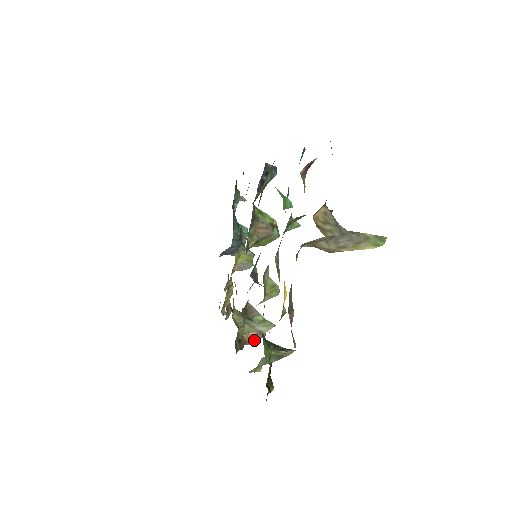
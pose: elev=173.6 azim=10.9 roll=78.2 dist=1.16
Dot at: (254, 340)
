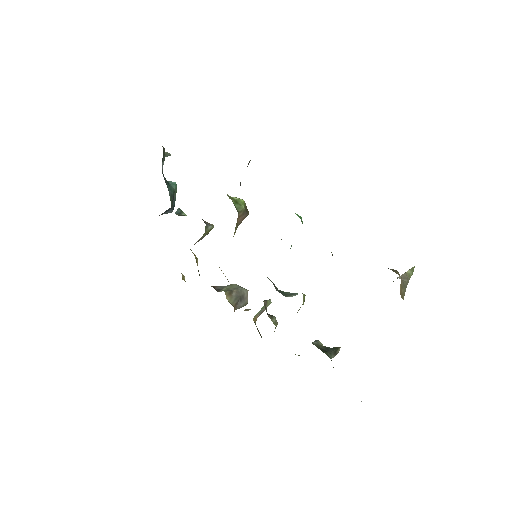
Dot at: occluded
